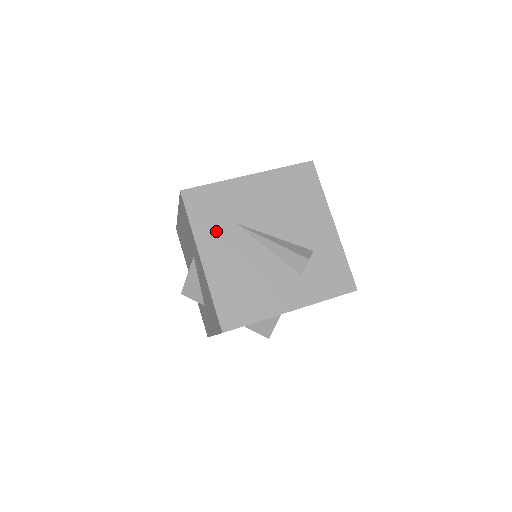
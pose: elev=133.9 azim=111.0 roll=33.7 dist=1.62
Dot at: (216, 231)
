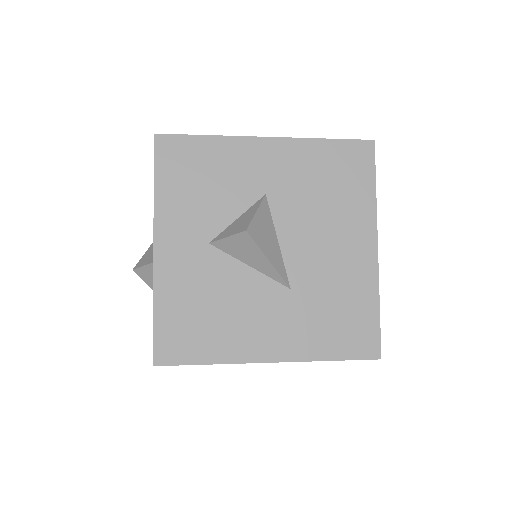
Dot at: occluded
